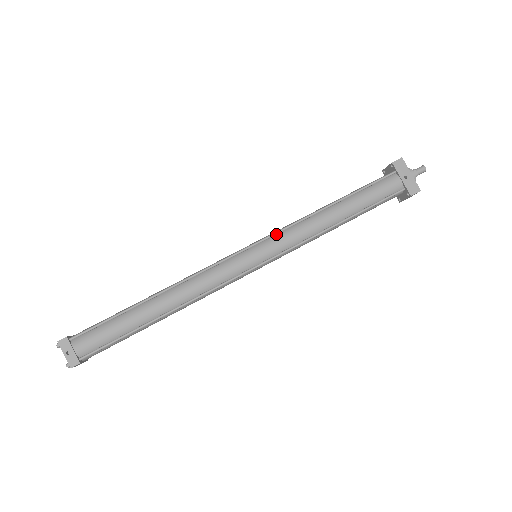
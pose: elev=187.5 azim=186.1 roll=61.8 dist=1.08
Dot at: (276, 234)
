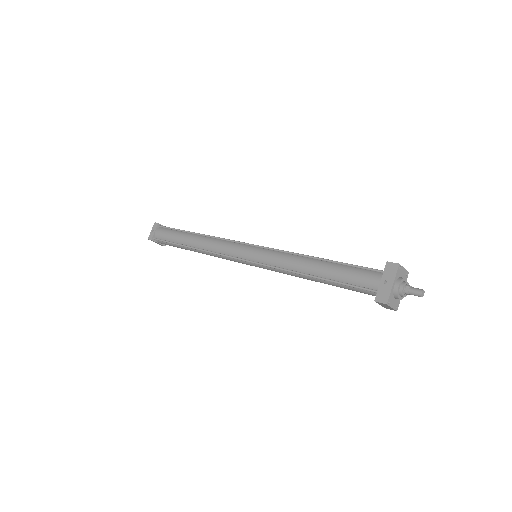
Dot at: (270, 249)
